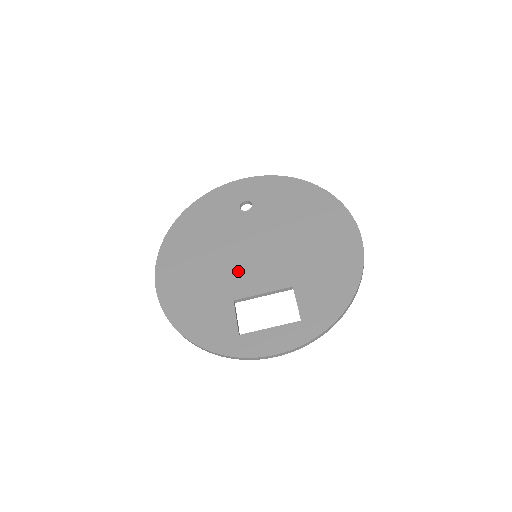
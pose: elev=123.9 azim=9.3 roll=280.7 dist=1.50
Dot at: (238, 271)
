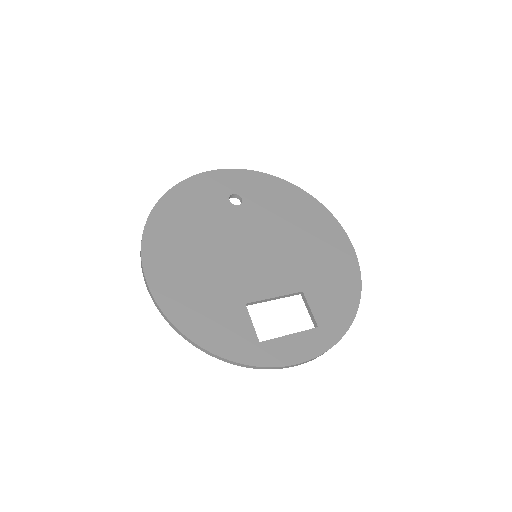
Dot at: (243, 271)
